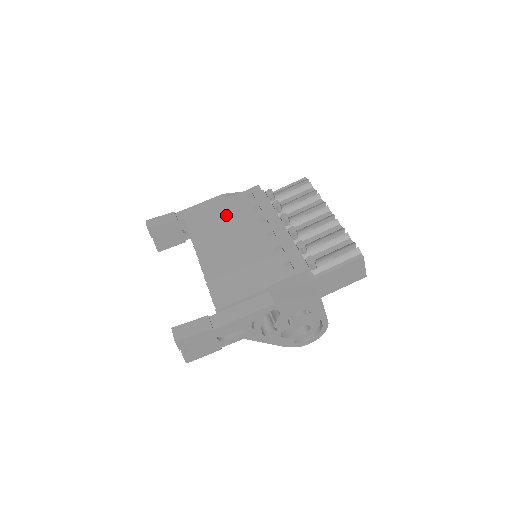
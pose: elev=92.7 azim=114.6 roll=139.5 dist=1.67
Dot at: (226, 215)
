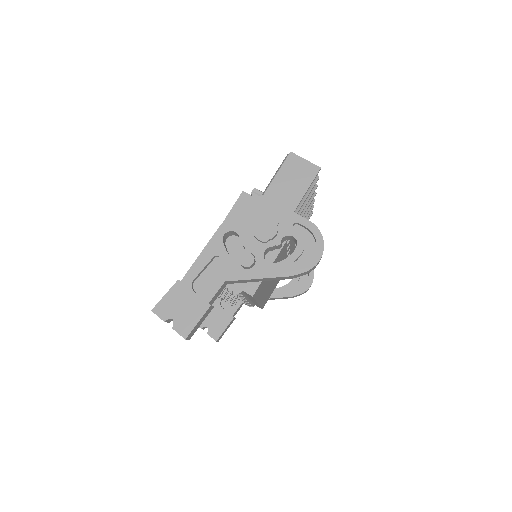
Dot at: occluded
